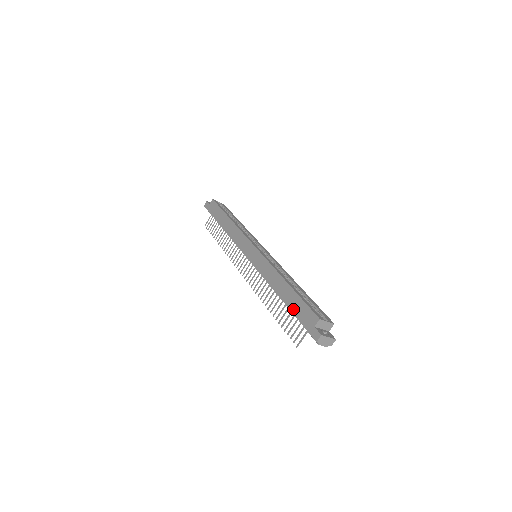
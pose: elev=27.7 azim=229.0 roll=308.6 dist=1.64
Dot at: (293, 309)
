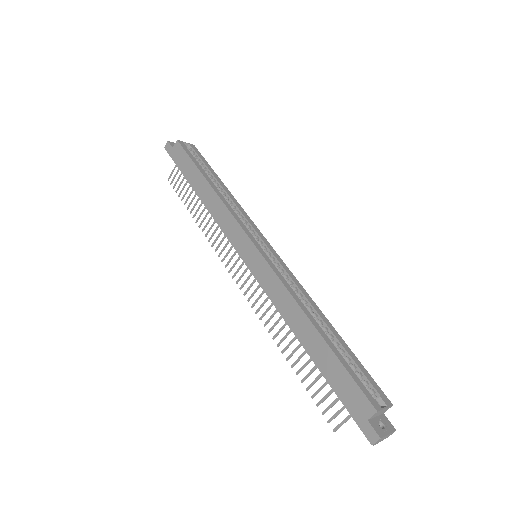
Dot at: (328, 376)
